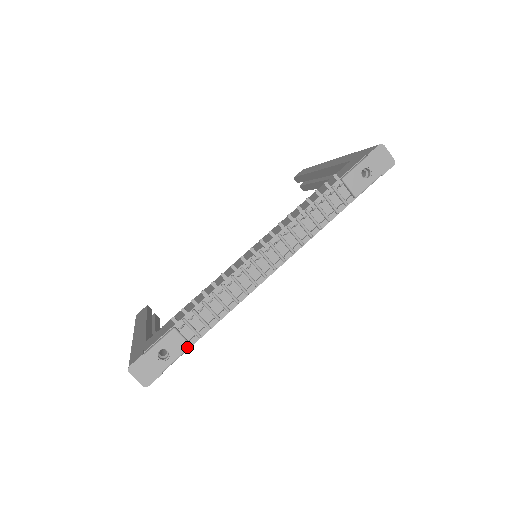
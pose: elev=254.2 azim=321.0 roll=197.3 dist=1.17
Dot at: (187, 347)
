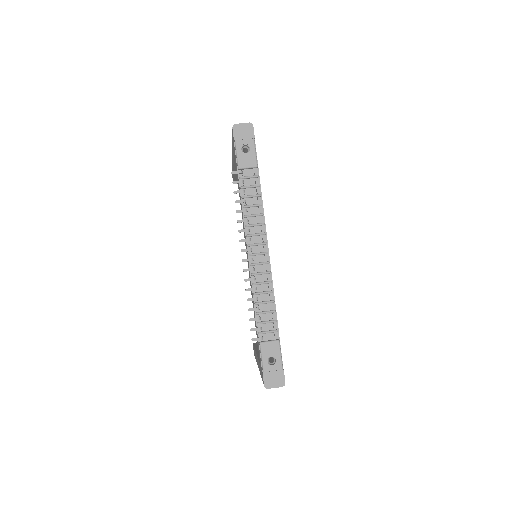
Dot at: (278, 343)
